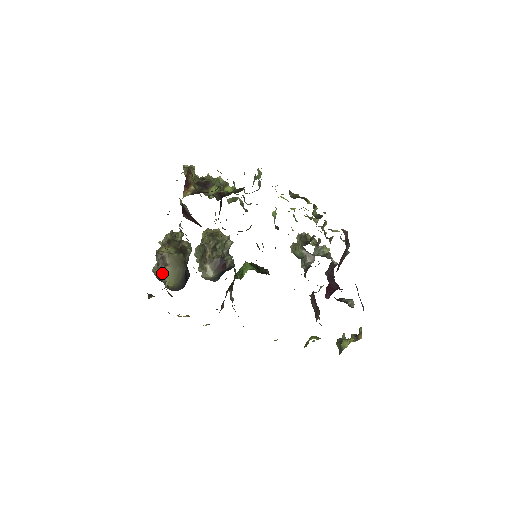
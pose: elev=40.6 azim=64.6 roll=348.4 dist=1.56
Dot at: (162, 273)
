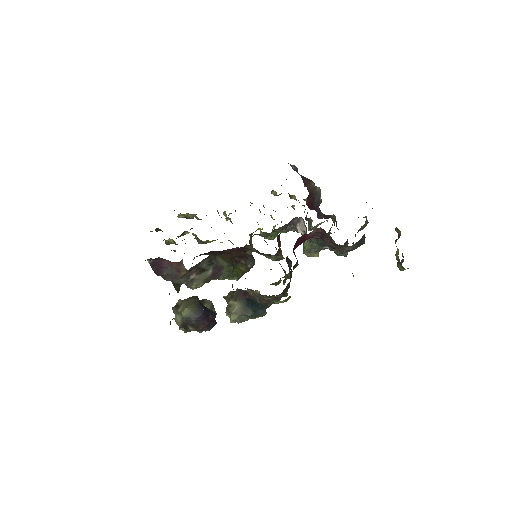
Dot at: (179, 313)
